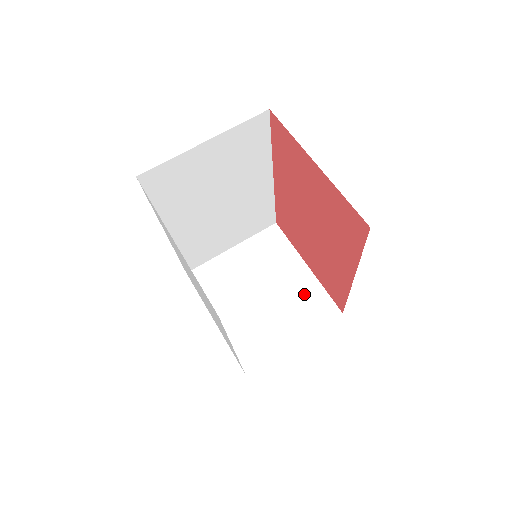
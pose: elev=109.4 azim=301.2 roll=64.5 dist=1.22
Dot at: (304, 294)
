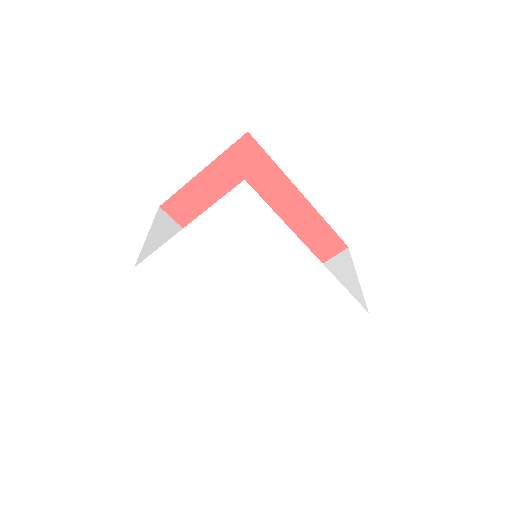
Dot at: occluded
